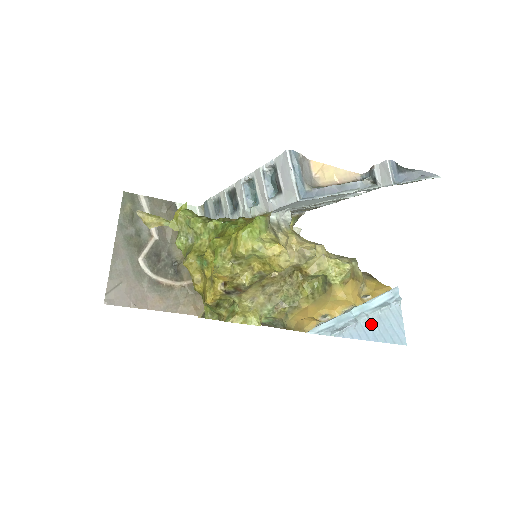
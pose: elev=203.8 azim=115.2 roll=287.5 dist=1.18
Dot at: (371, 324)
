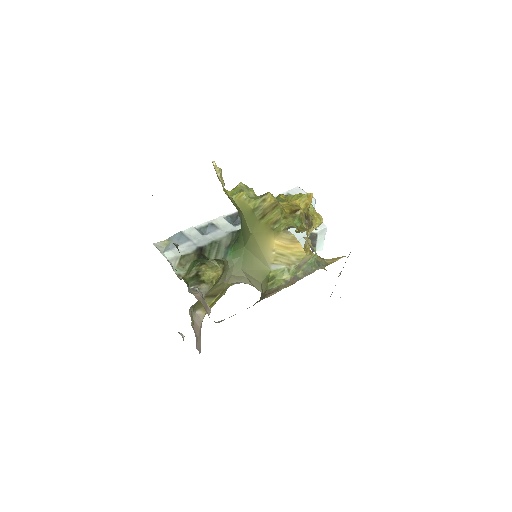
Dot at: occluded
